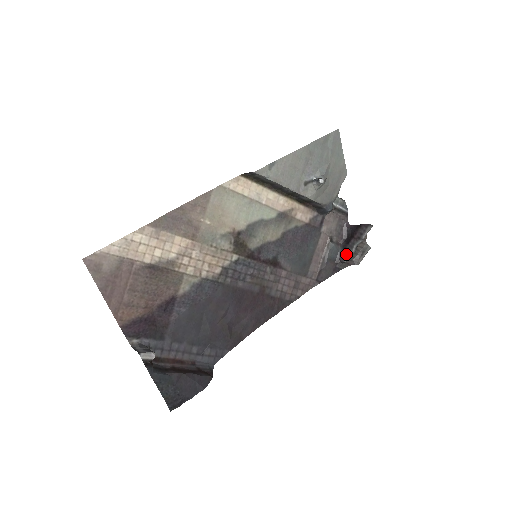
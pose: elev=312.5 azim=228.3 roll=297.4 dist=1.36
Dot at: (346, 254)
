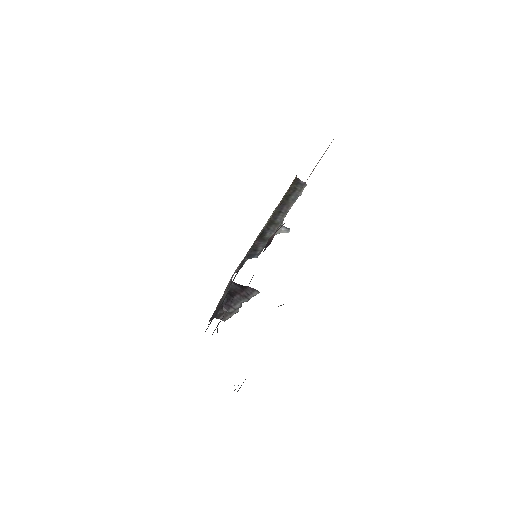
Dot at: (231, 305)
